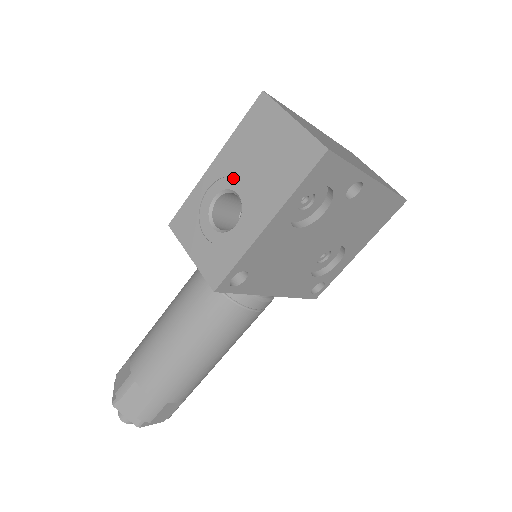
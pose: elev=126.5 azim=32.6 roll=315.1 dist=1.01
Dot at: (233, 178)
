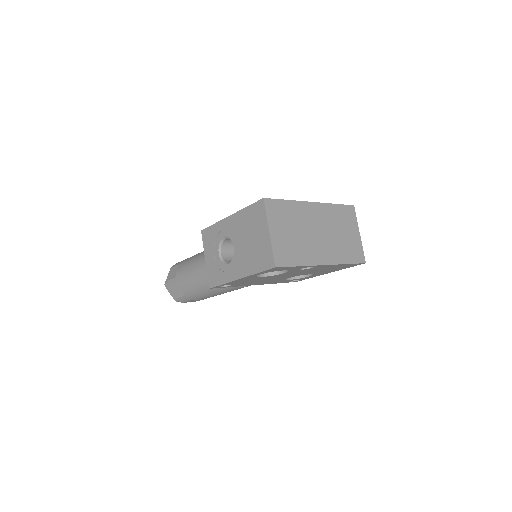
Dot at: (235, 236)
